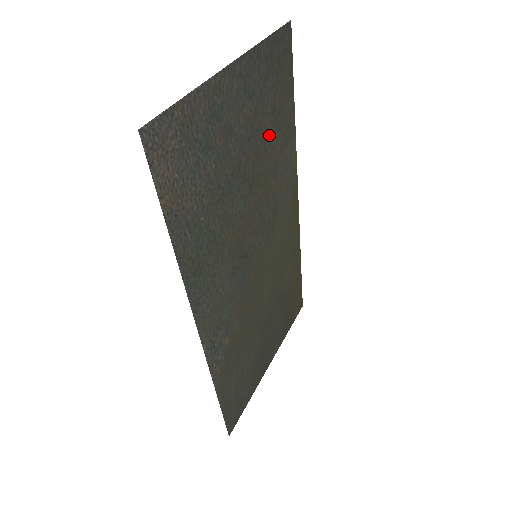
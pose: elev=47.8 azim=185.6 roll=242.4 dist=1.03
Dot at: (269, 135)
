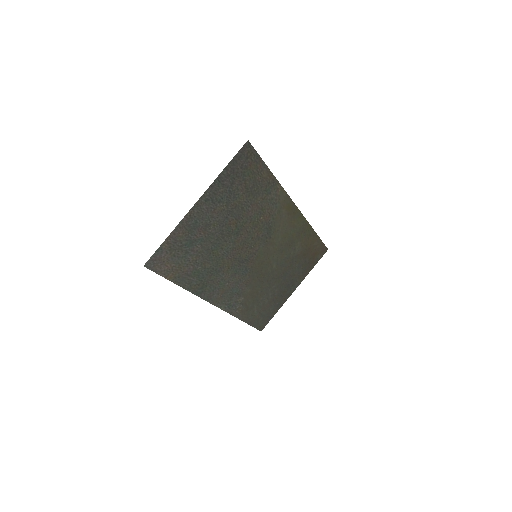
Dot at: (247, 202)
